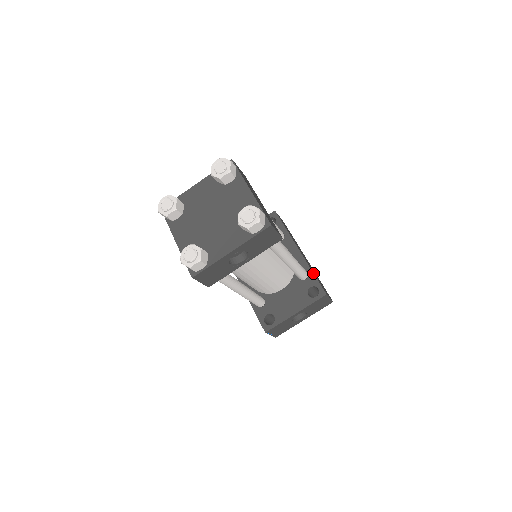
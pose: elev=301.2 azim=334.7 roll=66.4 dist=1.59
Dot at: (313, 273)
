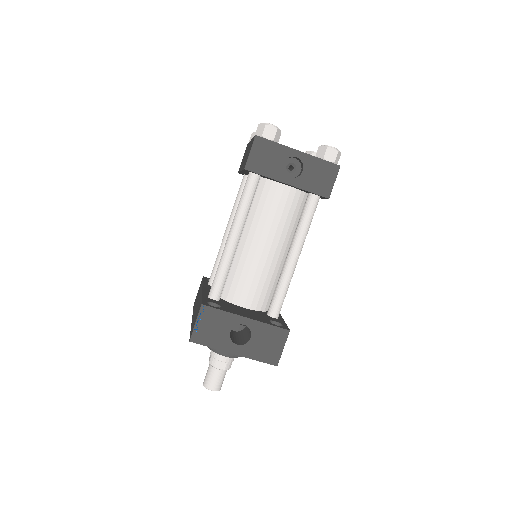
Dot at: occluded
